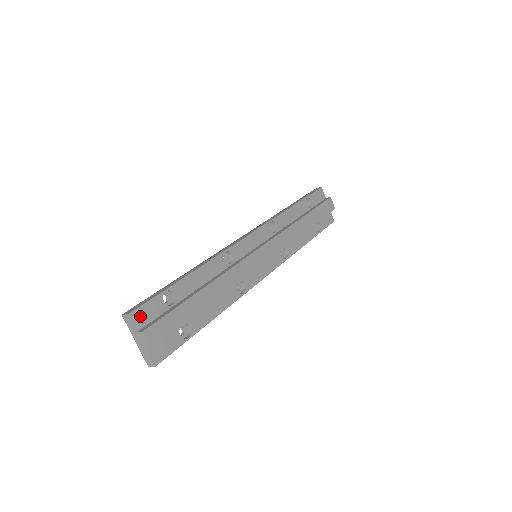
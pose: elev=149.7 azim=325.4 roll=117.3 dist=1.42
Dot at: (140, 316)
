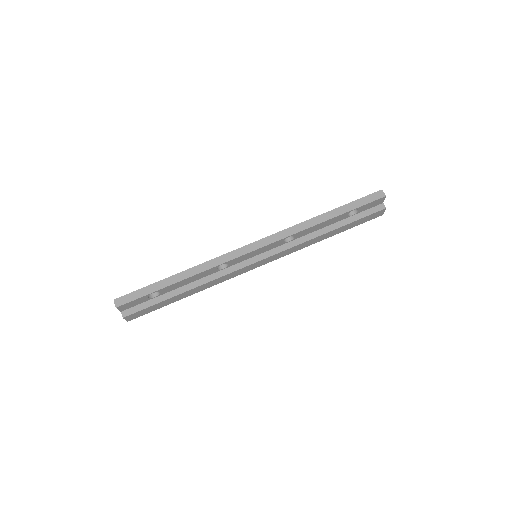
Dot at: (125, 306)
